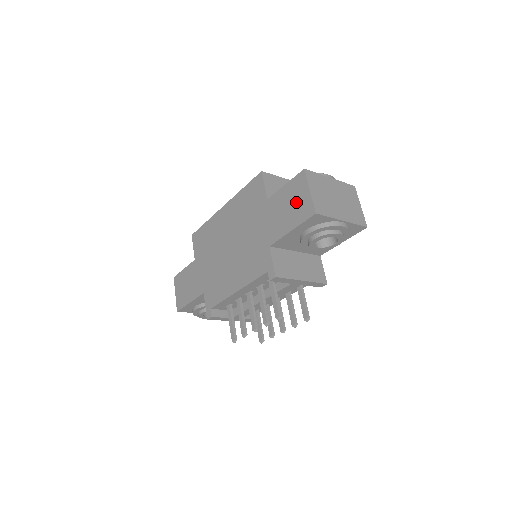
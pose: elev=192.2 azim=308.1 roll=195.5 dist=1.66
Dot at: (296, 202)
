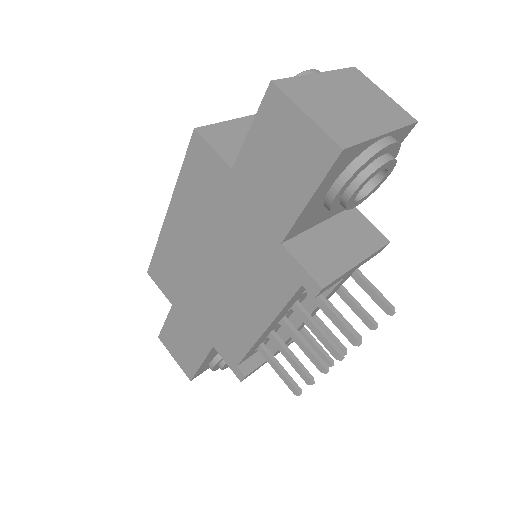
Dot at: (289, 148)
